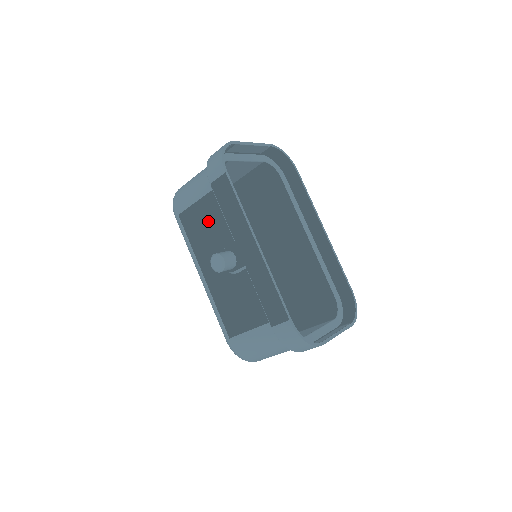
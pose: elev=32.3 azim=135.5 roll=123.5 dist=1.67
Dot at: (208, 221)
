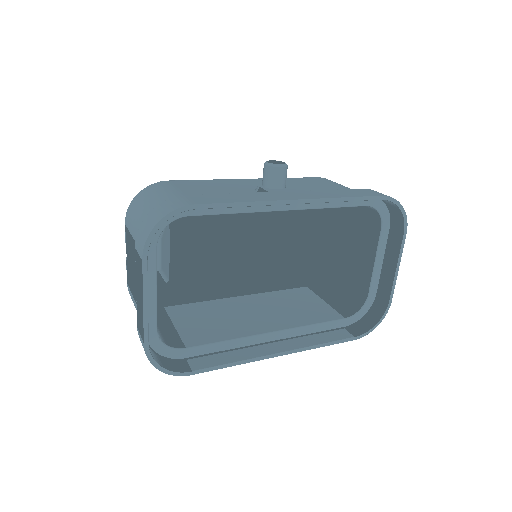
Dot at: occluded
